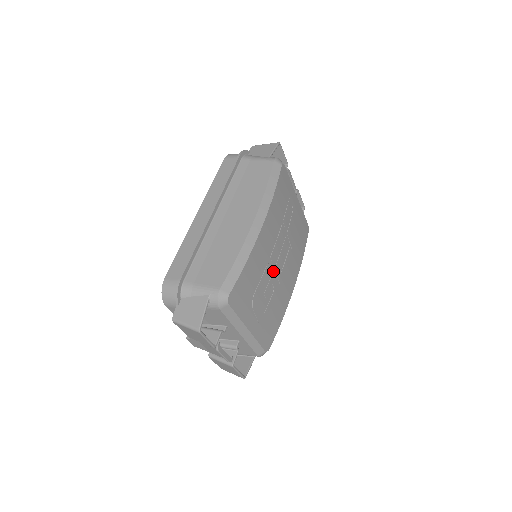
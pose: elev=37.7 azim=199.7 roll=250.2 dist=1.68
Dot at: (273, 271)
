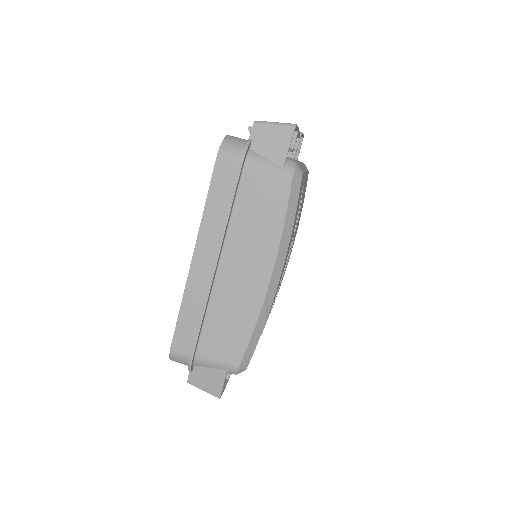
Dot at: (279, 286)
